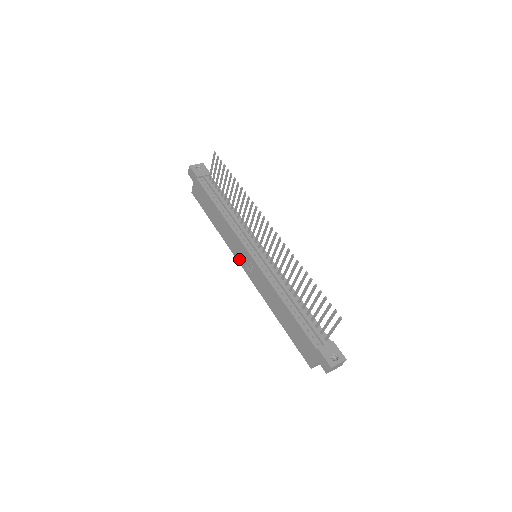
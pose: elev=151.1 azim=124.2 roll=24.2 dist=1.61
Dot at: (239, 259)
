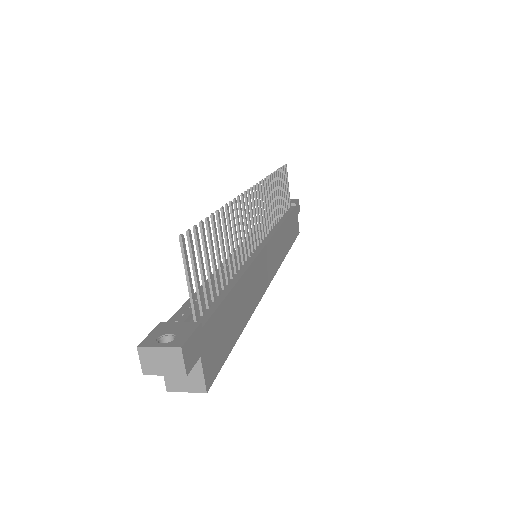
Dot at: occluded
